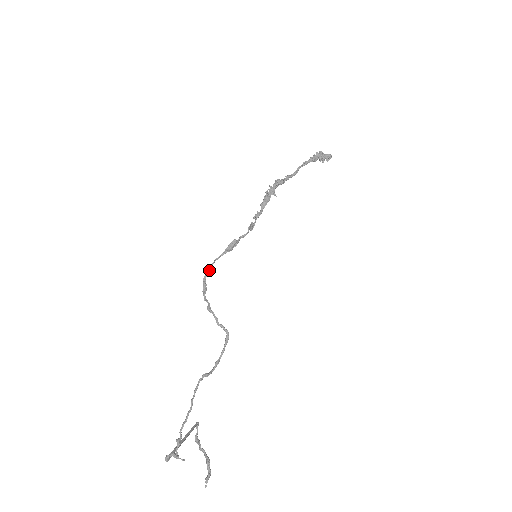
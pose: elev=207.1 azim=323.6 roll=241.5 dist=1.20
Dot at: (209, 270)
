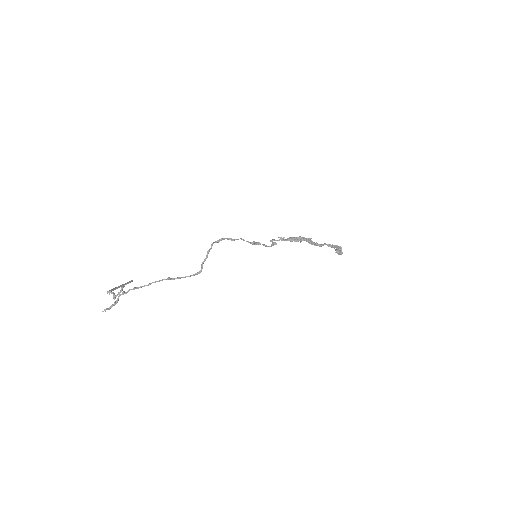
Dot at: (232, 239)
